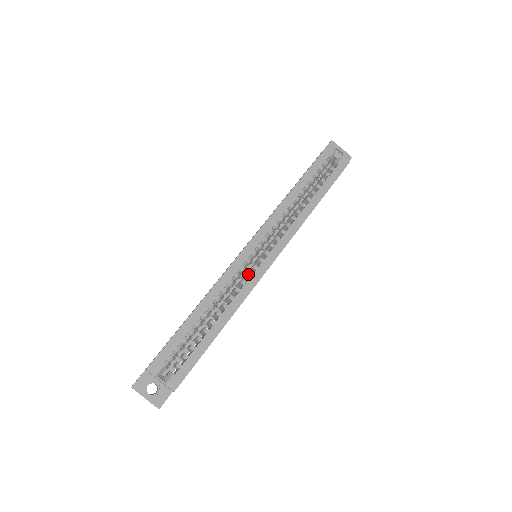
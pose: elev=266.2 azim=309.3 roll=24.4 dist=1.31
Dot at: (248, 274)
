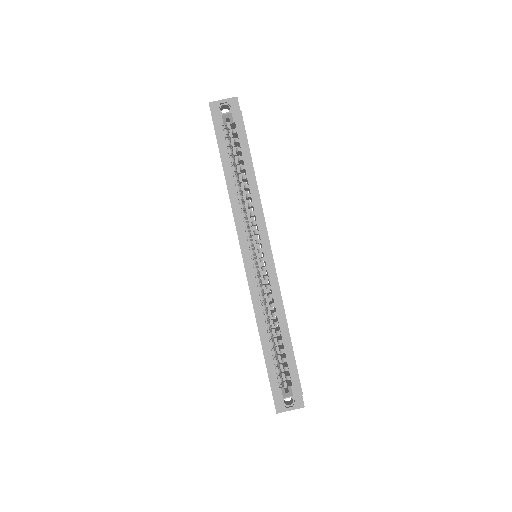
Dot at: (265, 279)
